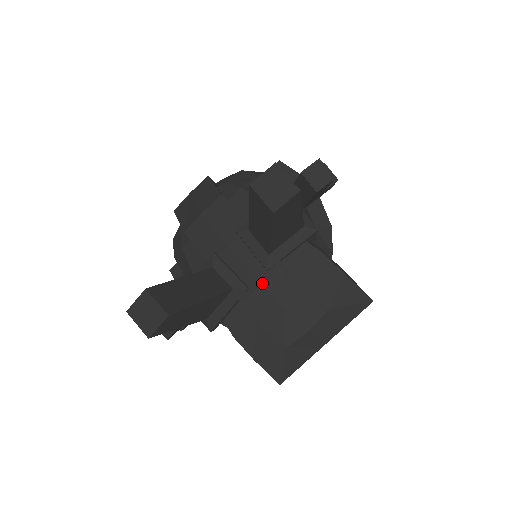
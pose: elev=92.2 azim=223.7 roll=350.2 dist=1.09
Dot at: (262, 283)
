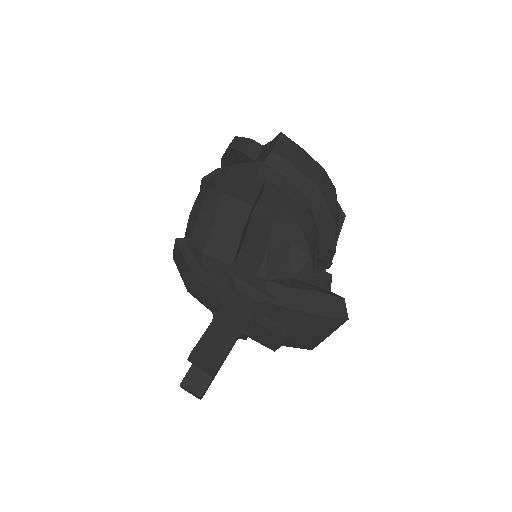
Dot at: (254, 333)
